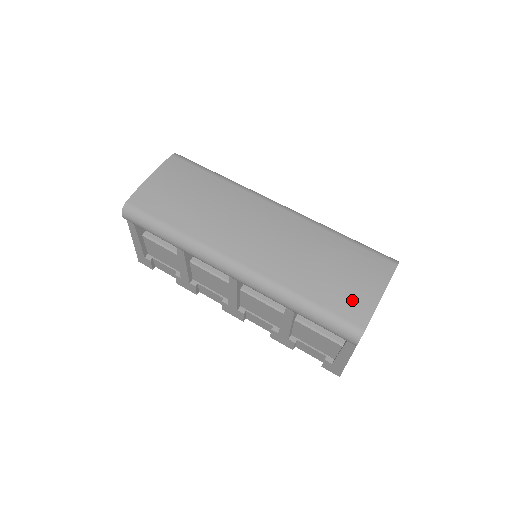
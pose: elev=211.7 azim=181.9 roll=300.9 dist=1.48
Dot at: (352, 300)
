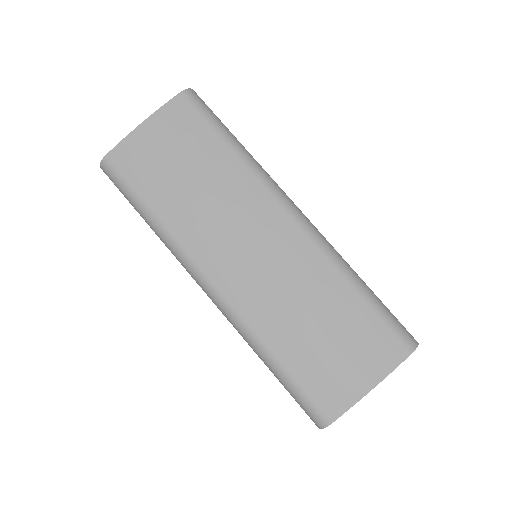
Dot at: (332, 383)
